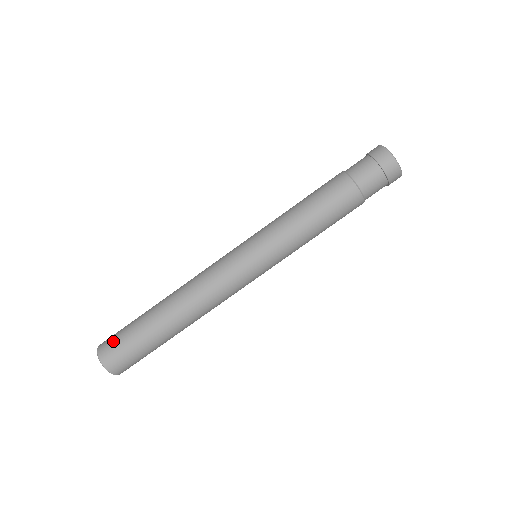
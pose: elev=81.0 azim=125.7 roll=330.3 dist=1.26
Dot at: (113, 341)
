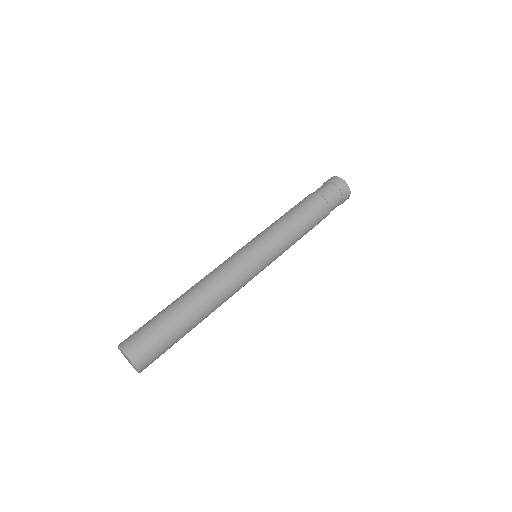
Dot at: (138, 335)
